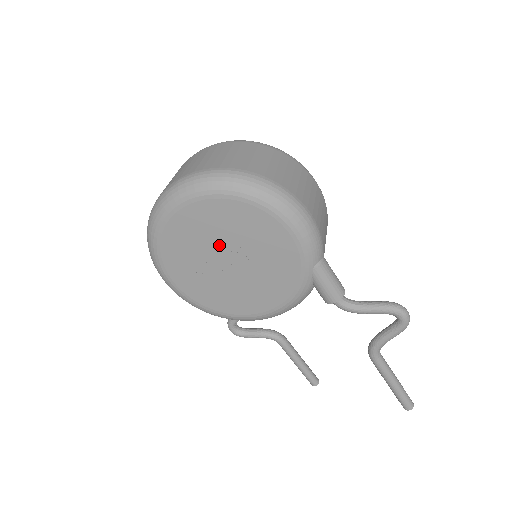
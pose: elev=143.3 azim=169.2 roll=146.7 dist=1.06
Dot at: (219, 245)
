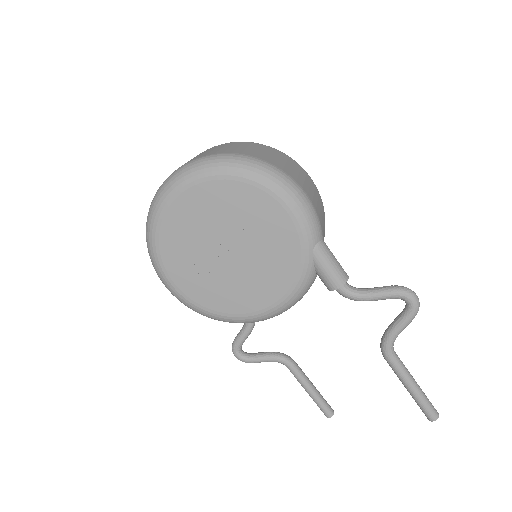
Dot at: (217, 232)
